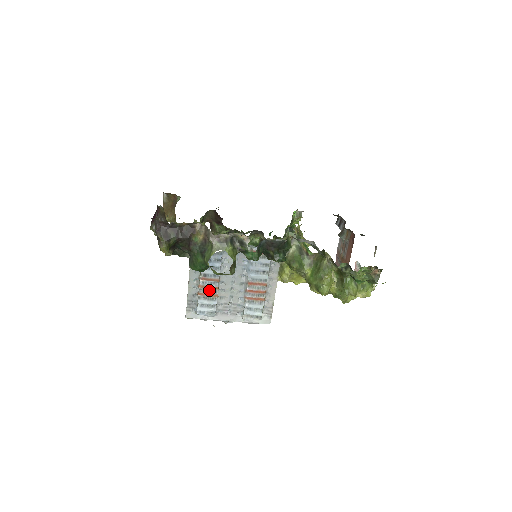
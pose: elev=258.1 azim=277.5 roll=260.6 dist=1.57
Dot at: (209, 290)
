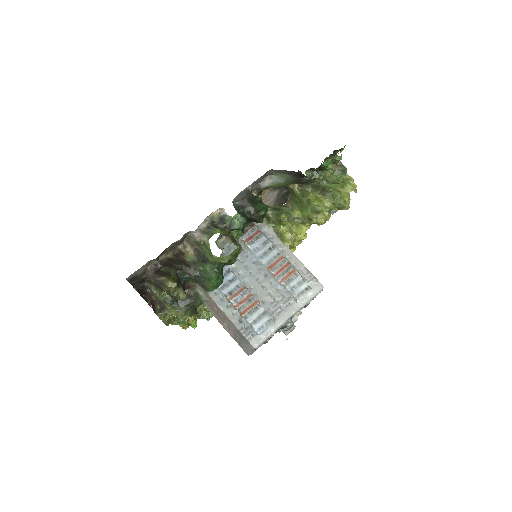
Dot at: (246, 303)
